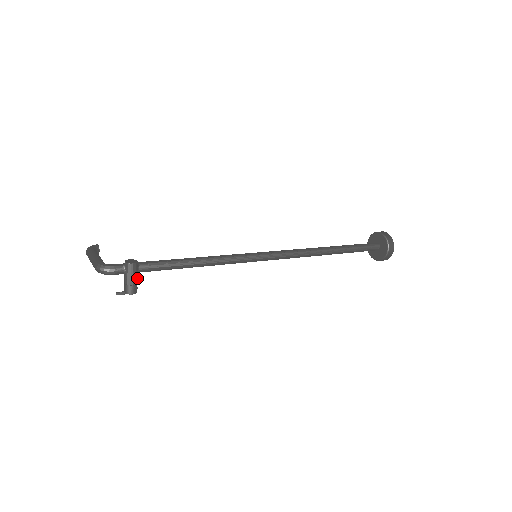
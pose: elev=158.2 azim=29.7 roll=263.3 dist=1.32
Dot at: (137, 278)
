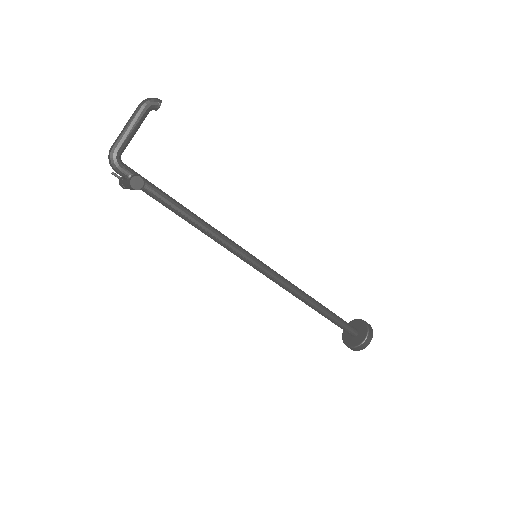
Dot at: occluded
